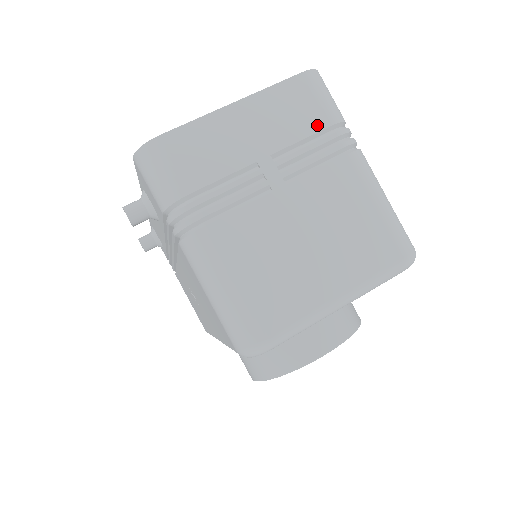
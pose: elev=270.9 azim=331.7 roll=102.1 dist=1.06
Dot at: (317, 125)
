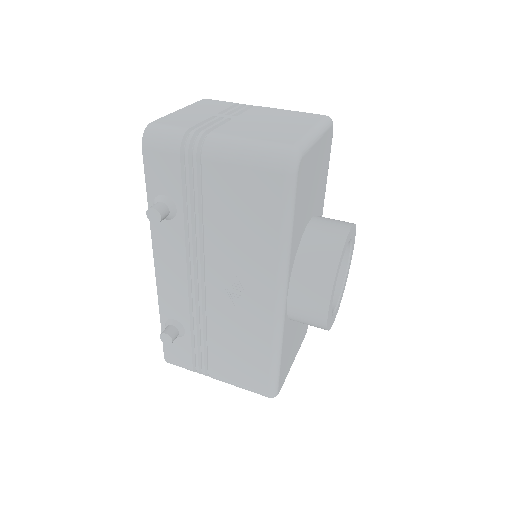
Dot at: (229, 105)
